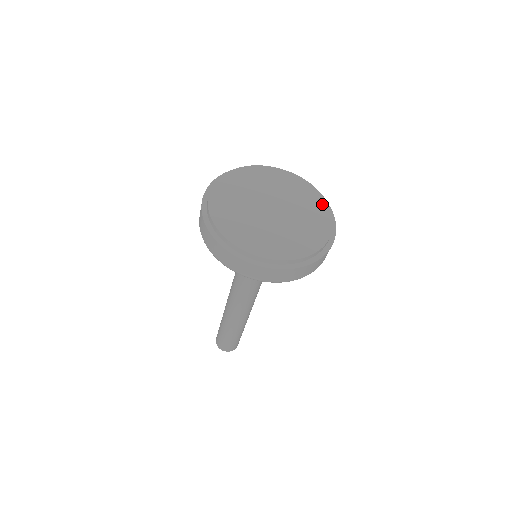
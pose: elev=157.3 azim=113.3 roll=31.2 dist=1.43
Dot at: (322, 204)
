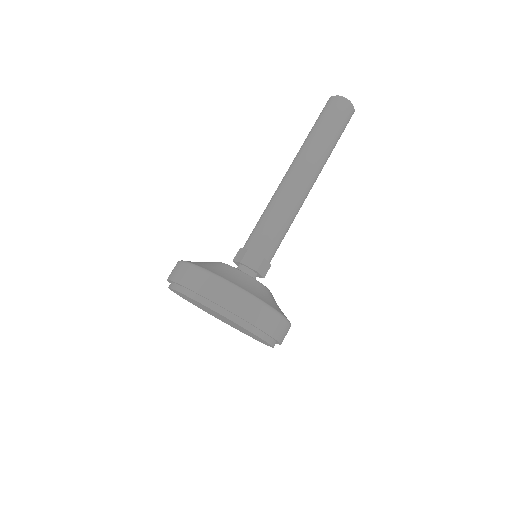
Dot at: occluded
